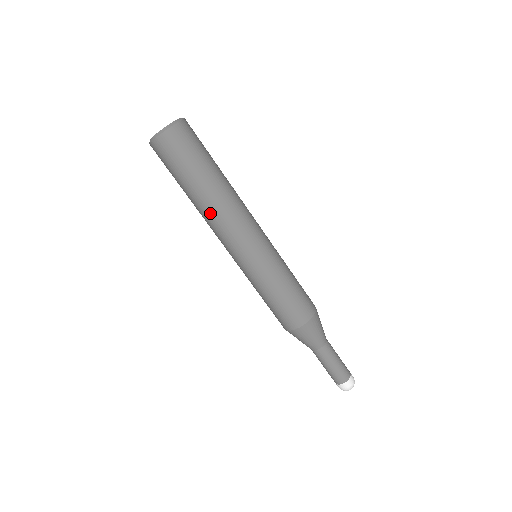
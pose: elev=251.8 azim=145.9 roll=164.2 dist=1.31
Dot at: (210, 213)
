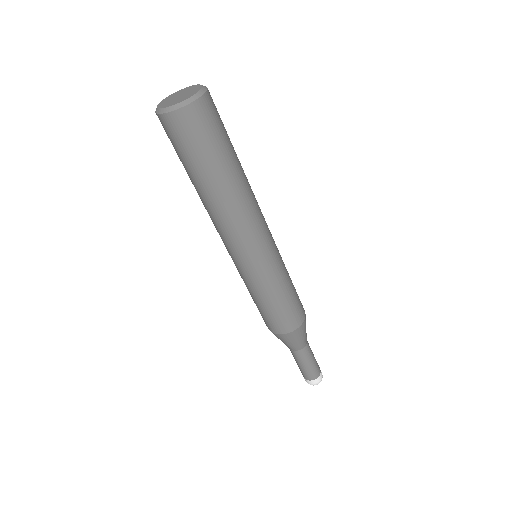
Dot at: (209, 211)
